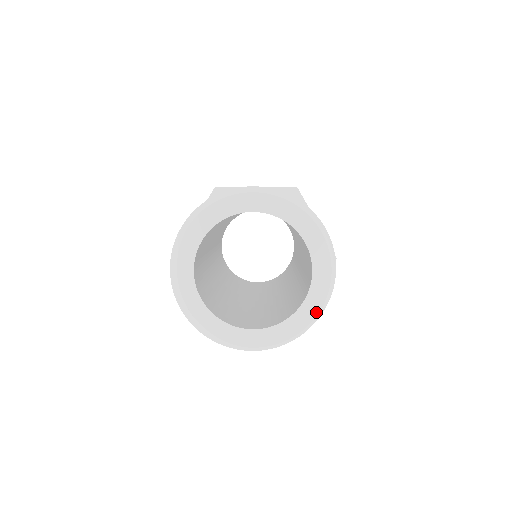
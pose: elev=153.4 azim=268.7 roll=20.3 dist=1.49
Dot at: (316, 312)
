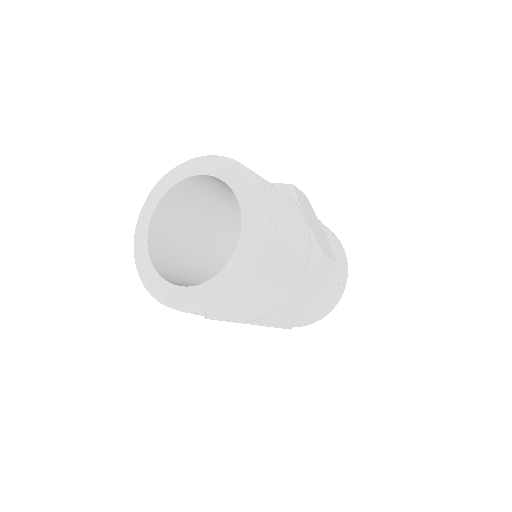
Dot at: (240, 271)
